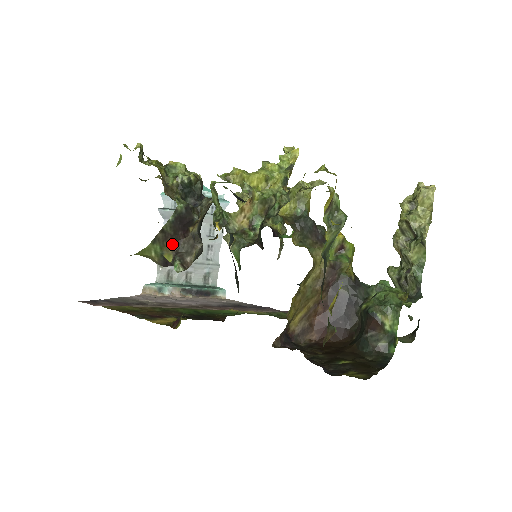
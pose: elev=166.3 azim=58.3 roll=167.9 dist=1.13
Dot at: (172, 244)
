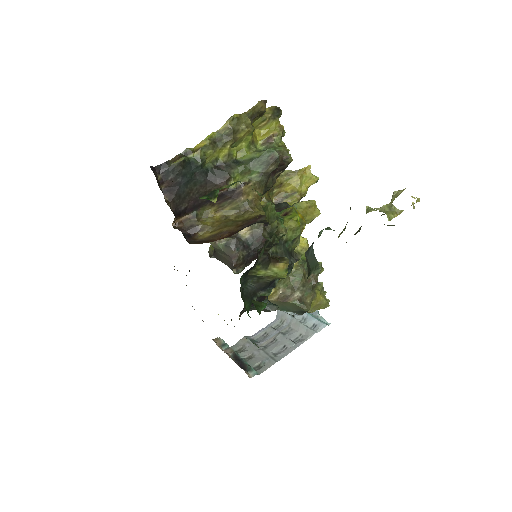
Dot at: occluded
